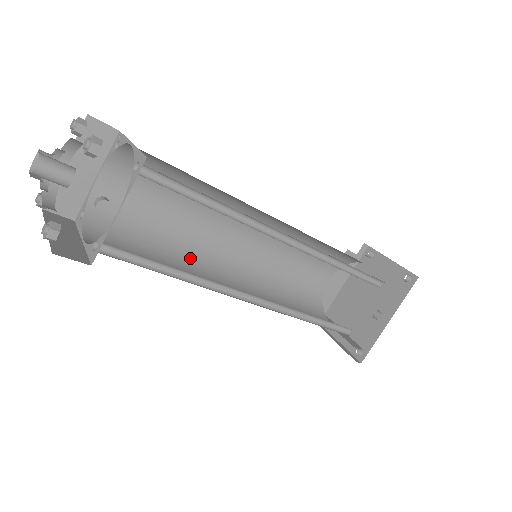
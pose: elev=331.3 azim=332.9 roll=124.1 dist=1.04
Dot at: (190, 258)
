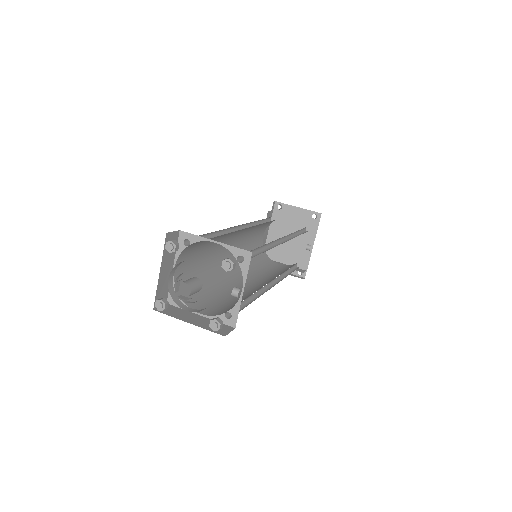
Dot at: (221, 280)
